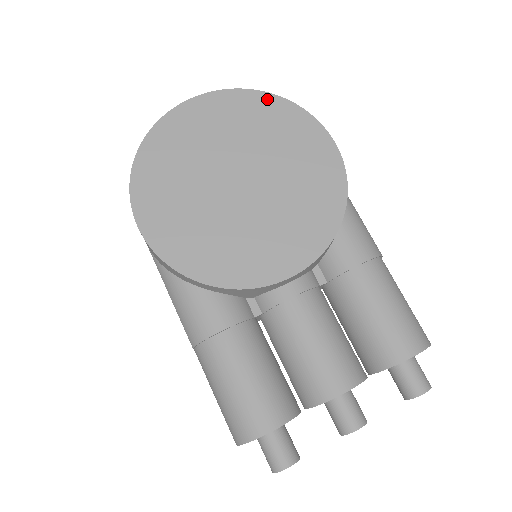
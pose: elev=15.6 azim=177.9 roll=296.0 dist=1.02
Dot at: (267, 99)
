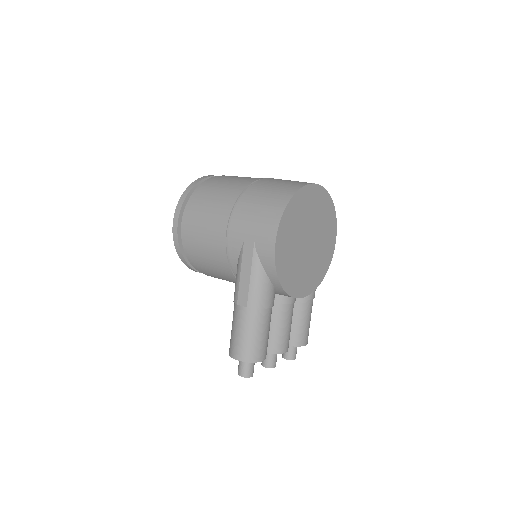
Dot at: (331, 204)
